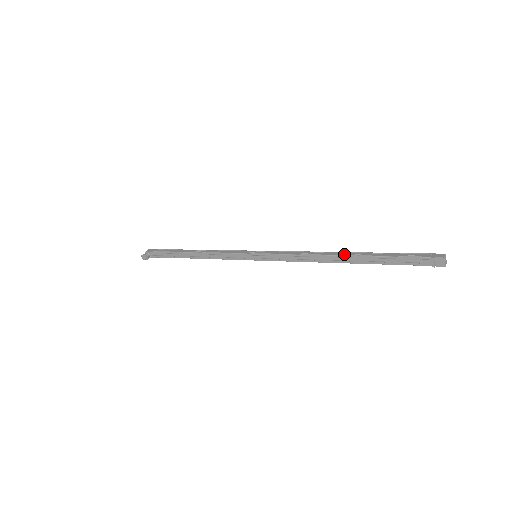
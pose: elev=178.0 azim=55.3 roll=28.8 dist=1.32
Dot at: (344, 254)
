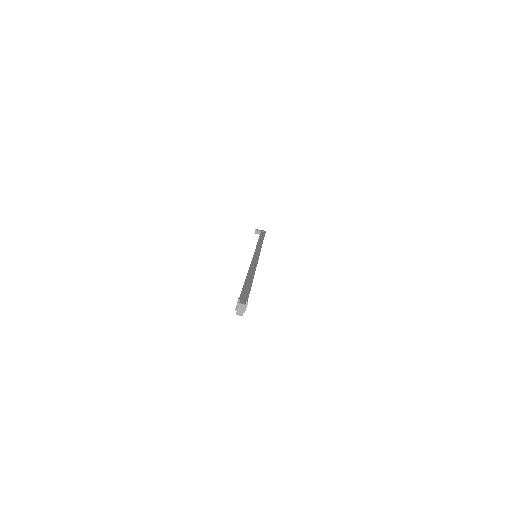
Dot at: (250, 273)
